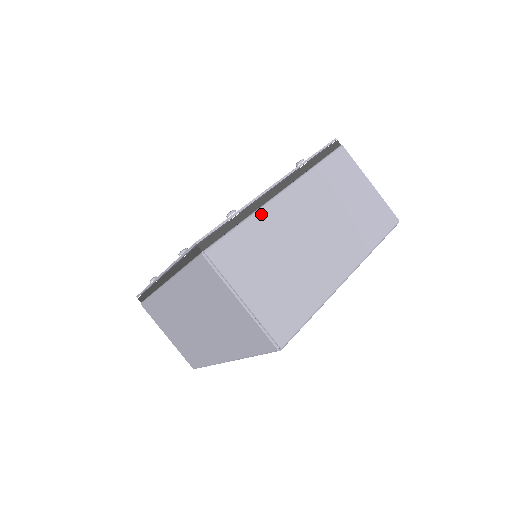
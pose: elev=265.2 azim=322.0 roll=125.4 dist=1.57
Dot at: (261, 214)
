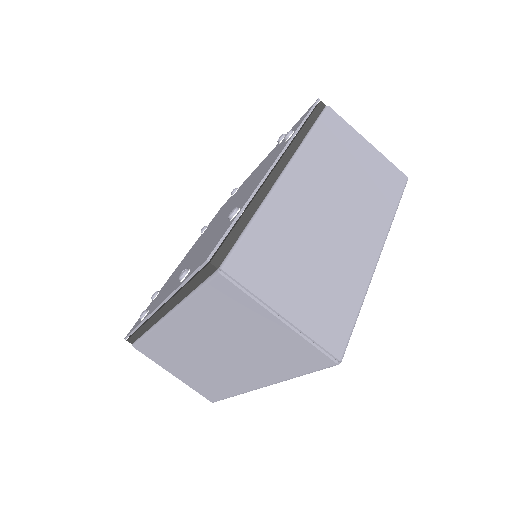
Dot at: (270, 205)
